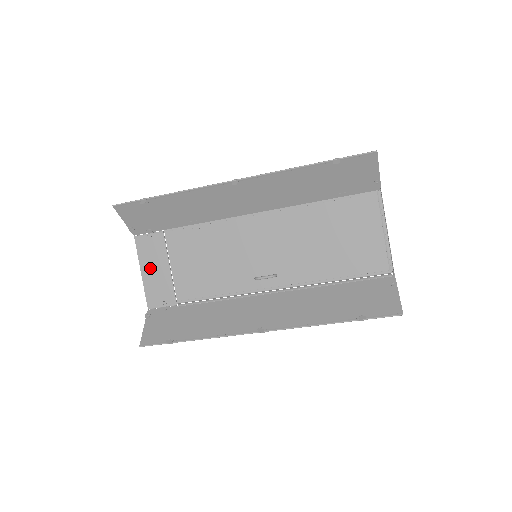
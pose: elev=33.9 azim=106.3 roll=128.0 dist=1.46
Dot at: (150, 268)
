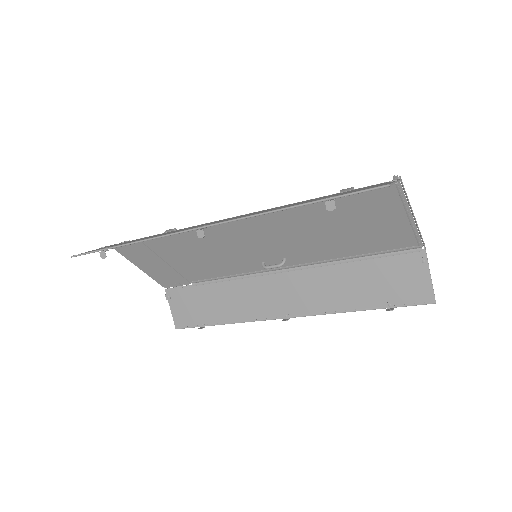
Dot at: (146, 265)
